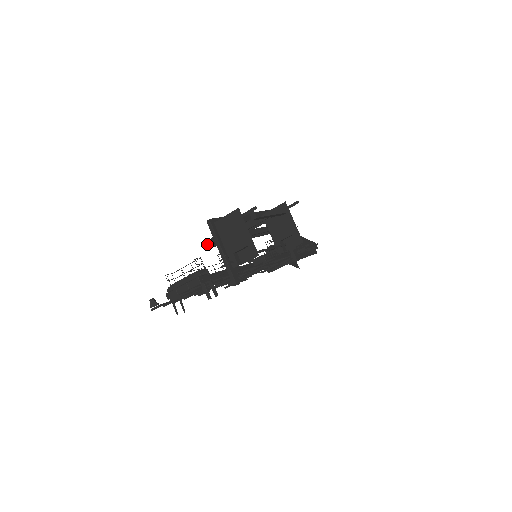
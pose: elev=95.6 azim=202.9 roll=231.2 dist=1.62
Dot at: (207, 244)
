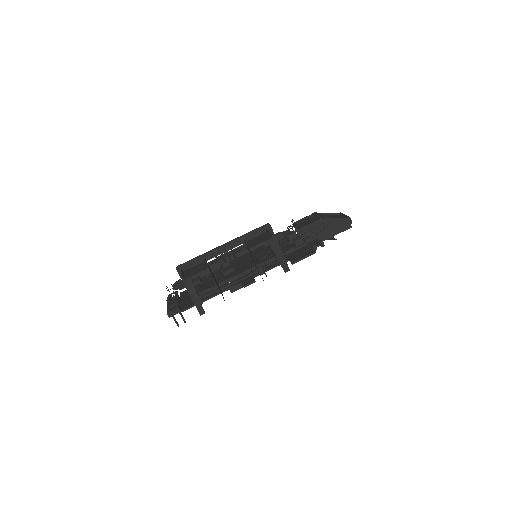
Dot at: occluded
